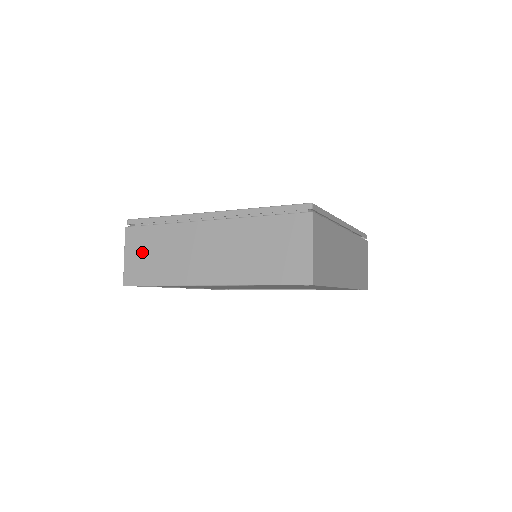
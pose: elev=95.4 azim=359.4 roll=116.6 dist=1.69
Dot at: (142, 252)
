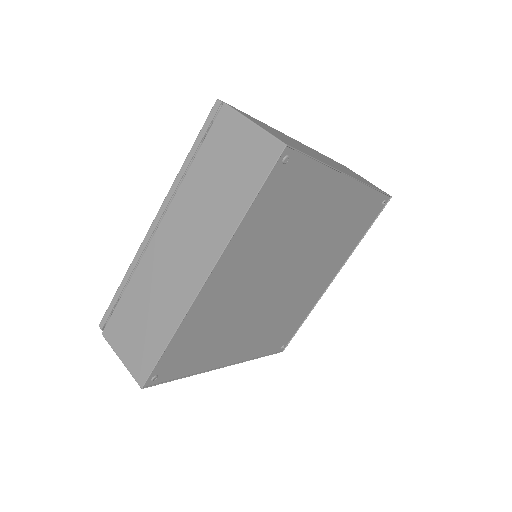
Dot at: (131, 334)
